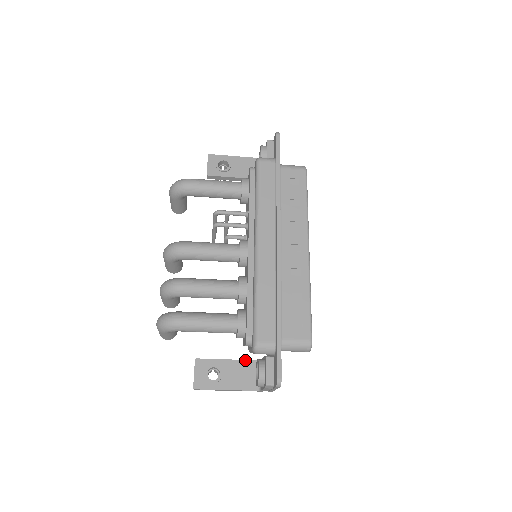
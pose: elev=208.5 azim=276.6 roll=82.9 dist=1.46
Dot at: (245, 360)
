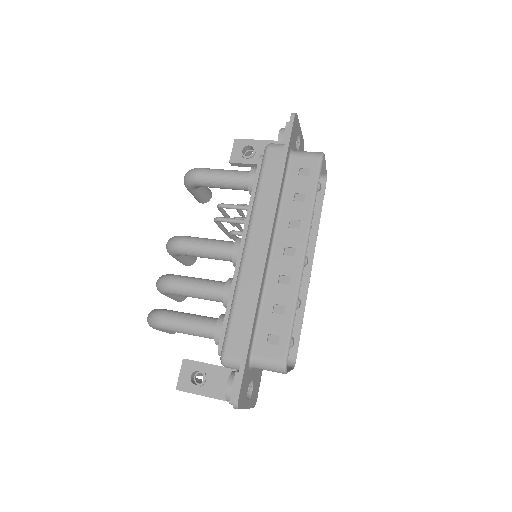
Dot at: occluded
